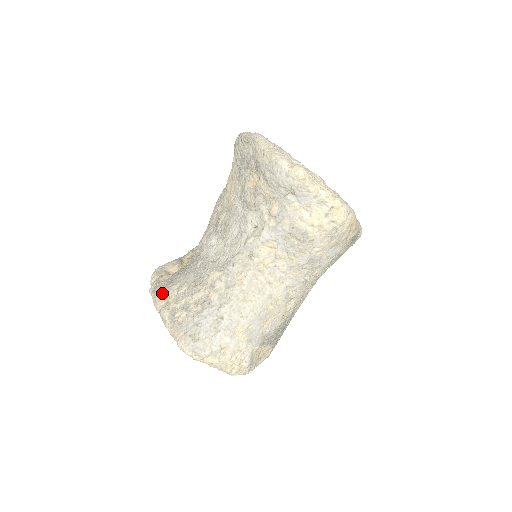
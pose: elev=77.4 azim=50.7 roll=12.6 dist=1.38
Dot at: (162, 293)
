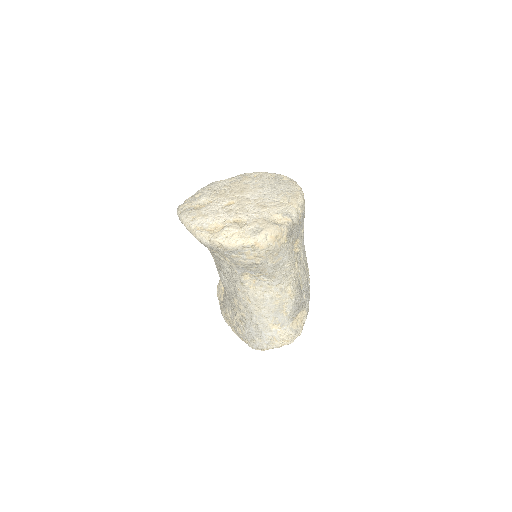
Dot at: (224, 315)
